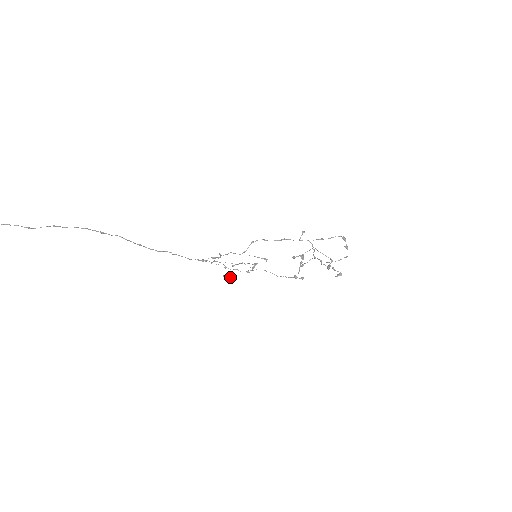
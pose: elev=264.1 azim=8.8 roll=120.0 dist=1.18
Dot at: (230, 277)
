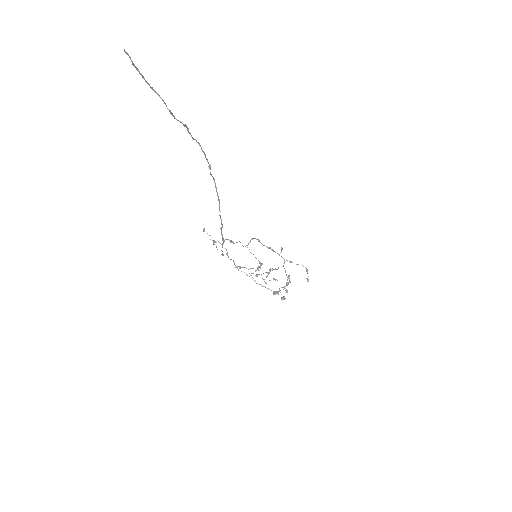
Dot at: occluded
